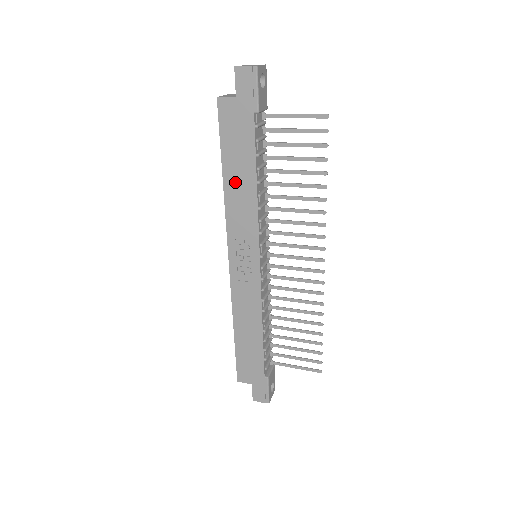
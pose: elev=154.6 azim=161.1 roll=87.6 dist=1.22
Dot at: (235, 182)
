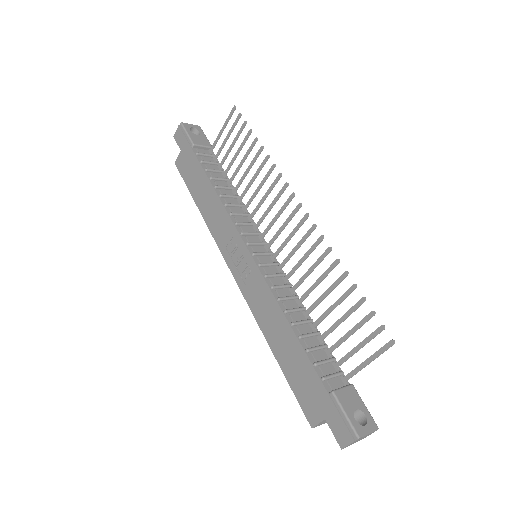
Dot at: (204, 203)
